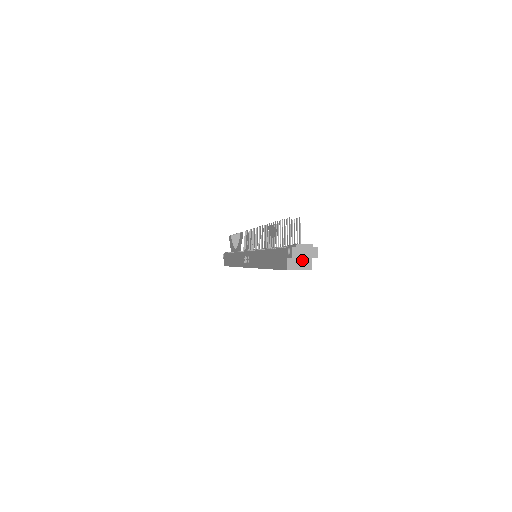
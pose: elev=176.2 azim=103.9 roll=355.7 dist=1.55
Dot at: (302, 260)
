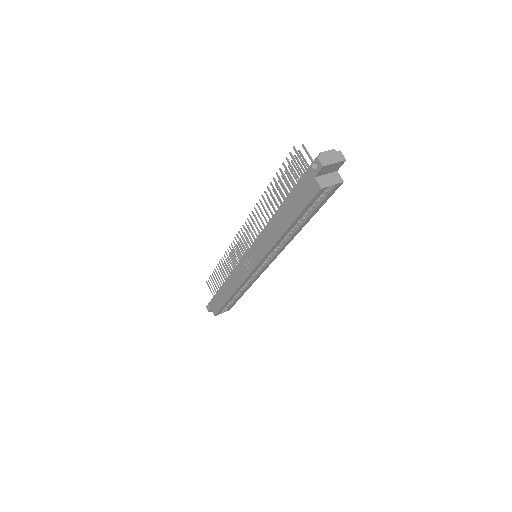
Dot at: (329, 175)
